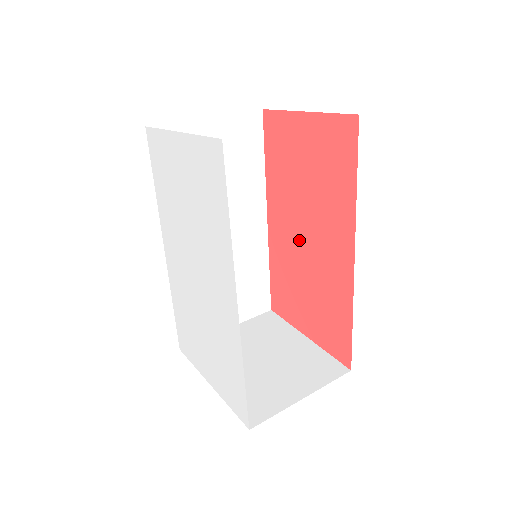
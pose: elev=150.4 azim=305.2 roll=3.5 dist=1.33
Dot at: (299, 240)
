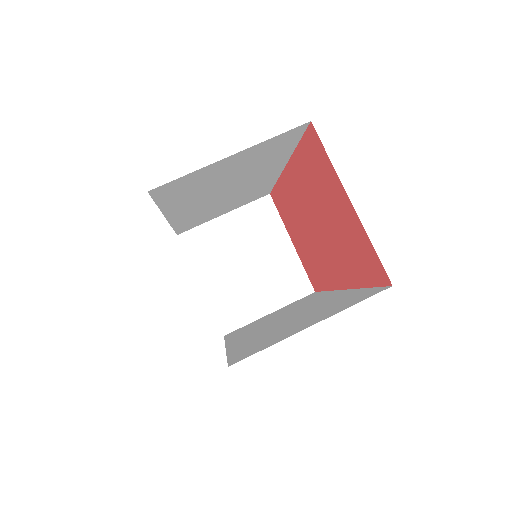
Dot at: (307, 219)
